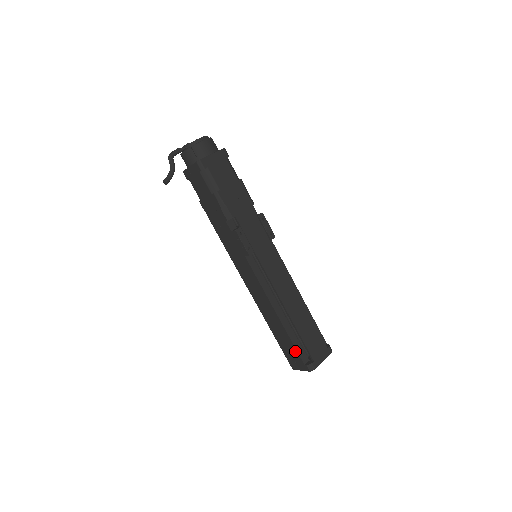
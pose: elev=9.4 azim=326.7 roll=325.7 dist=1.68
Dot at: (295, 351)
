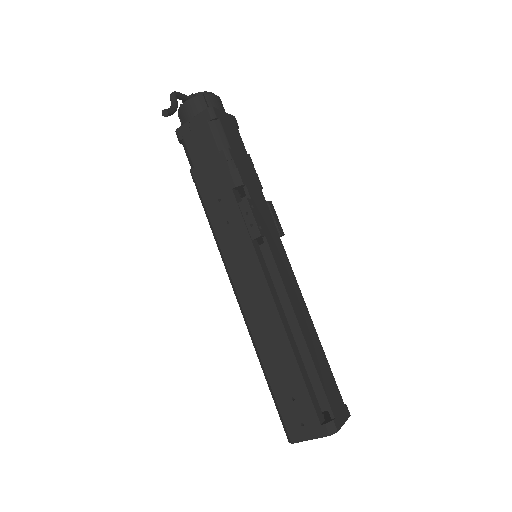
Dot at: (307, 400)
